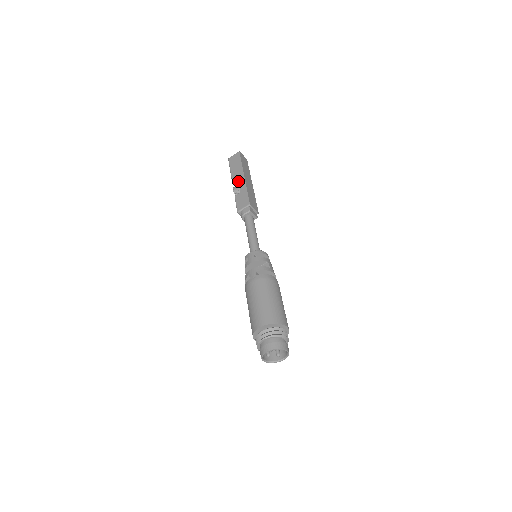
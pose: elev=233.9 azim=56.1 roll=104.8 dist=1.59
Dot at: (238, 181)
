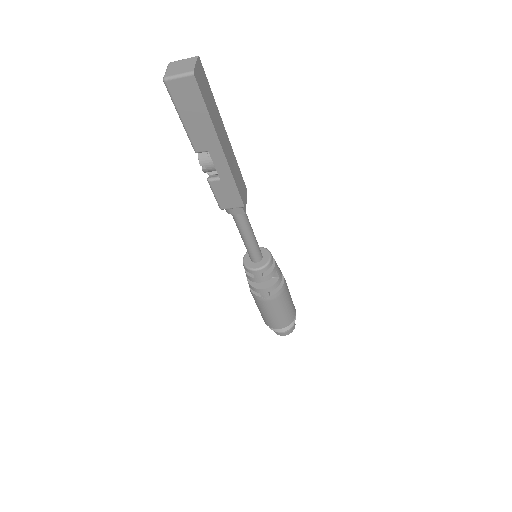
Dot at: (210, 156)
